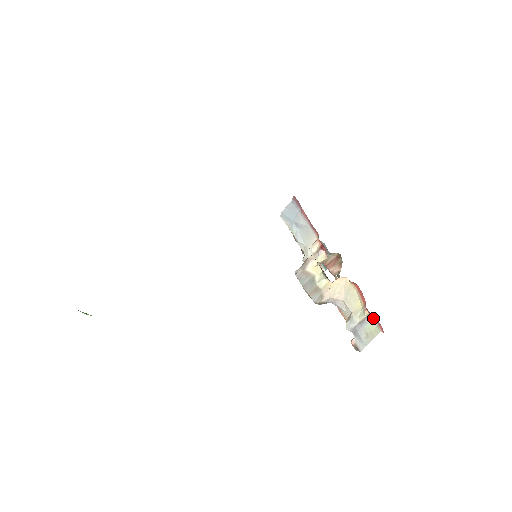
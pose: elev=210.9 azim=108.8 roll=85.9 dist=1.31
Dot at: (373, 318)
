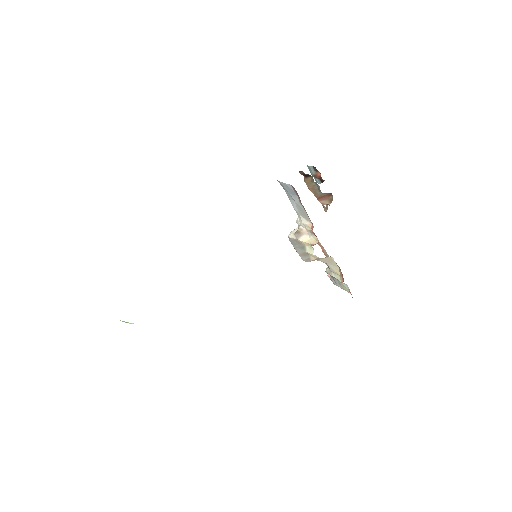
Dot at: (347, 285)
